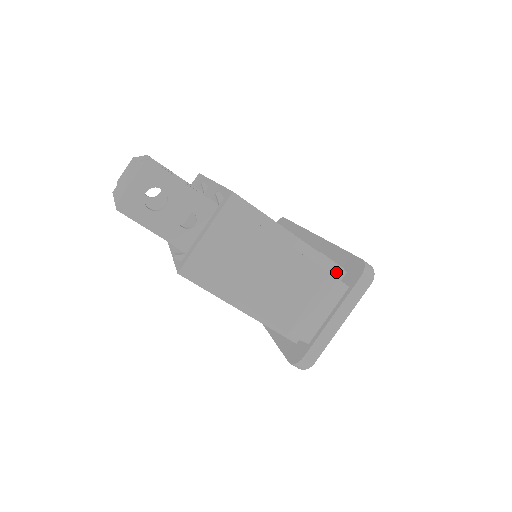
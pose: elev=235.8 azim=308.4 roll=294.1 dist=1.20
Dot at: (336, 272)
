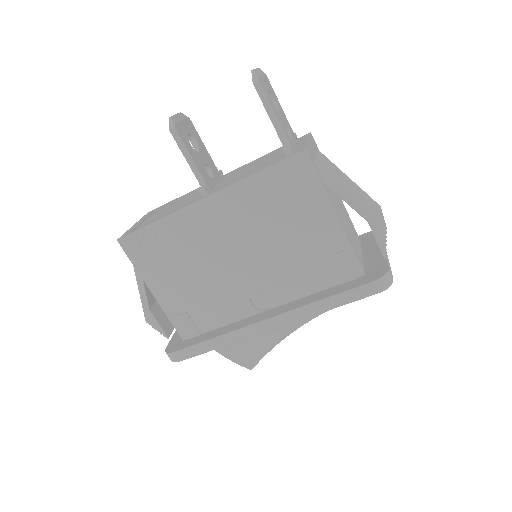
Dot at: (357, 236)
